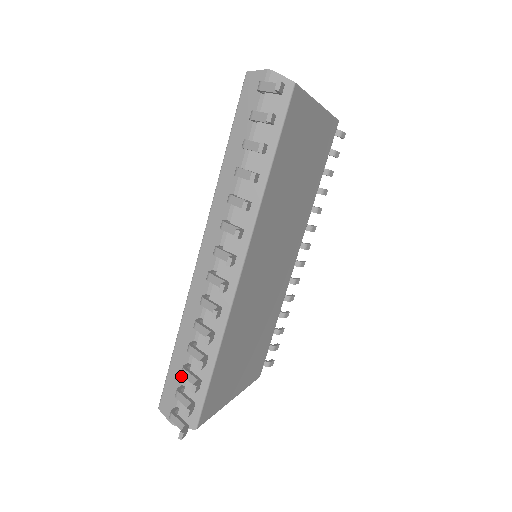
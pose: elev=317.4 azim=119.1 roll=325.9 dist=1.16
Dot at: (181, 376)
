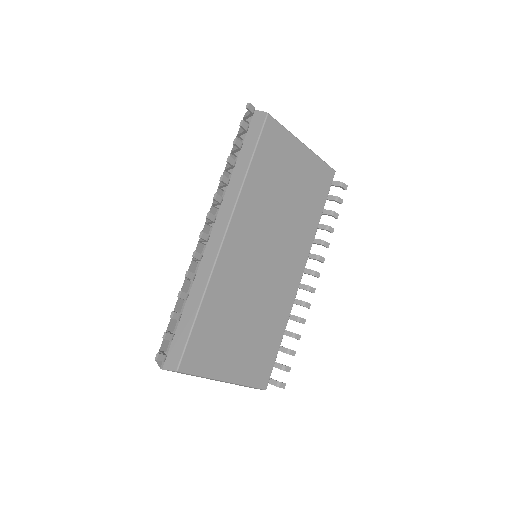
Dot at: (174, 325)
